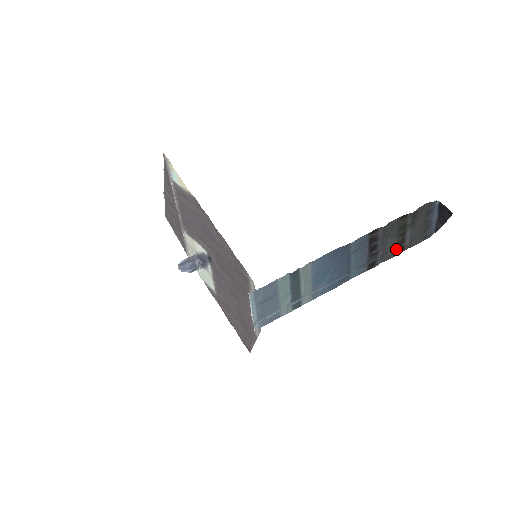
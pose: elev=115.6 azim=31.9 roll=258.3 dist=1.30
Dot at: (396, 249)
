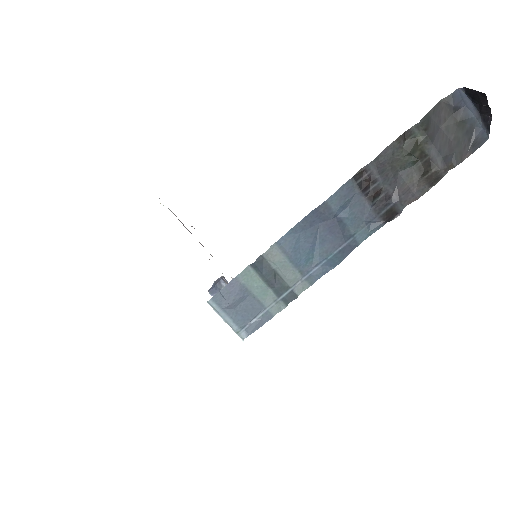
Dot at: (424, 180)
